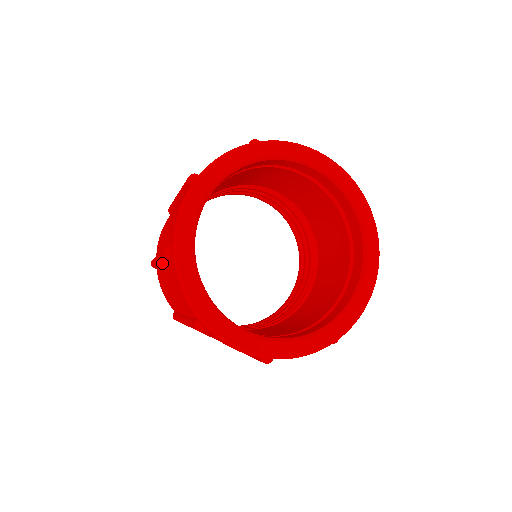
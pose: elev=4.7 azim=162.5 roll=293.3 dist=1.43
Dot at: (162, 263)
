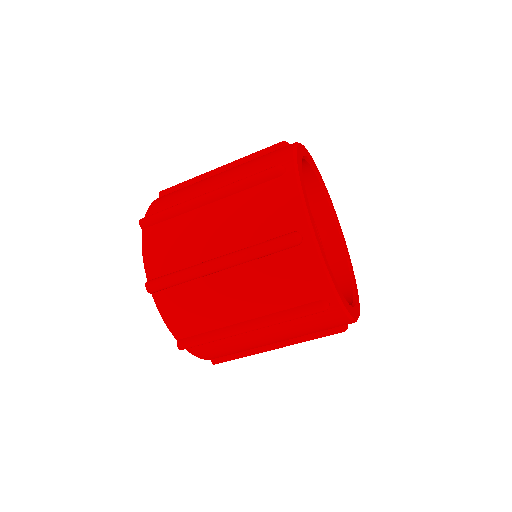
Dot at: (238, 264)
